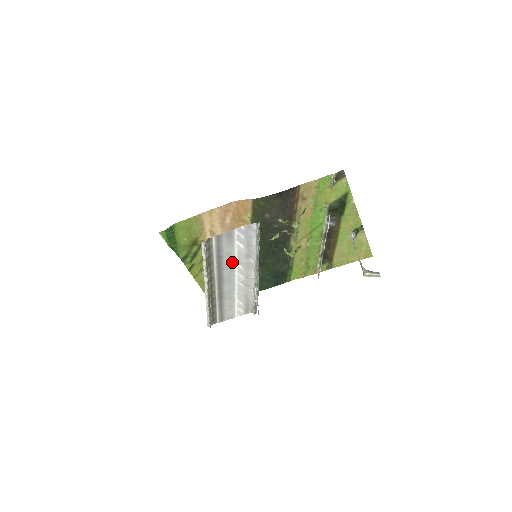
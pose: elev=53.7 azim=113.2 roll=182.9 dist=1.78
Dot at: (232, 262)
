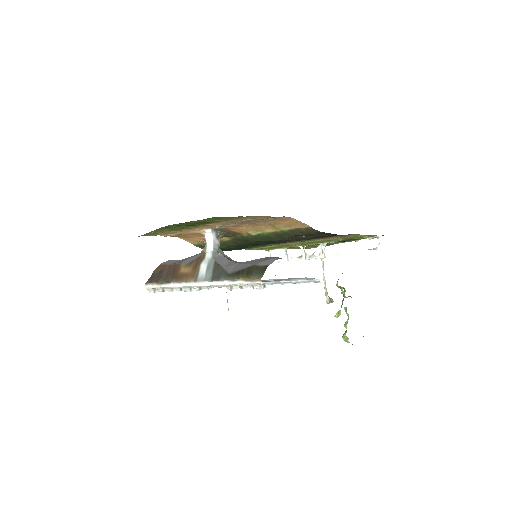
Dot at: occluded
